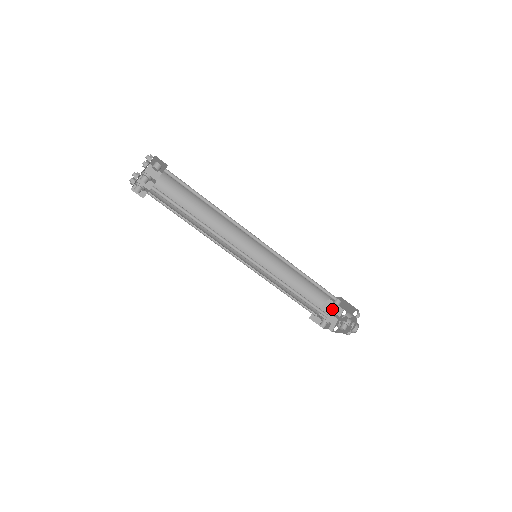
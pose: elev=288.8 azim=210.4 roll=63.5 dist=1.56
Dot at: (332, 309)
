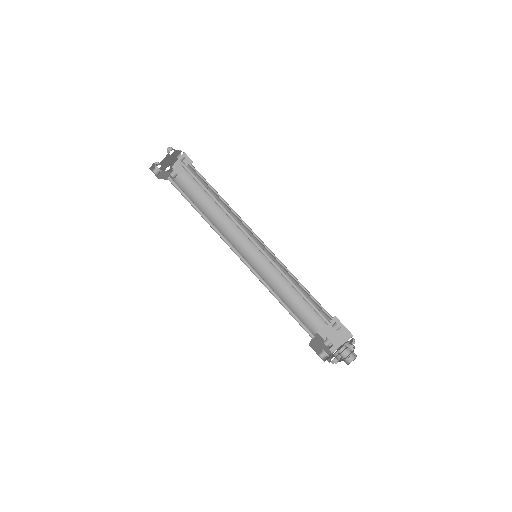
Dot at: (339, 331)
